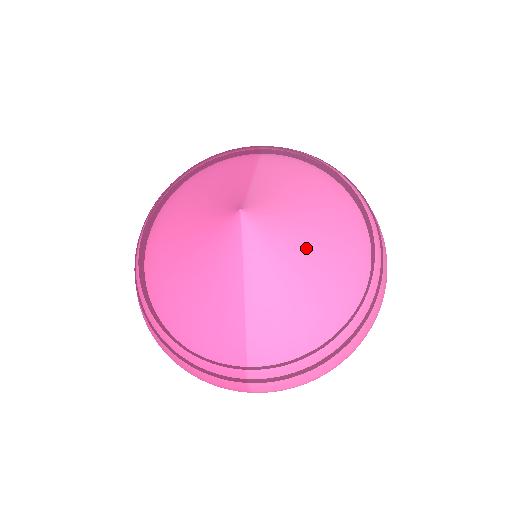
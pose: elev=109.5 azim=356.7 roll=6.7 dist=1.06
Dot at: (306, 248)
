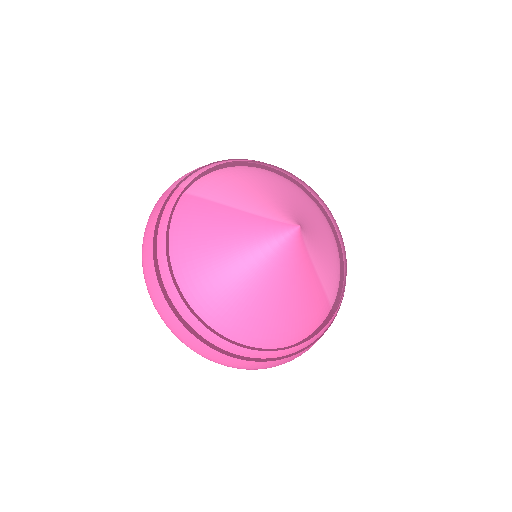
Dot at: (308, 215)
